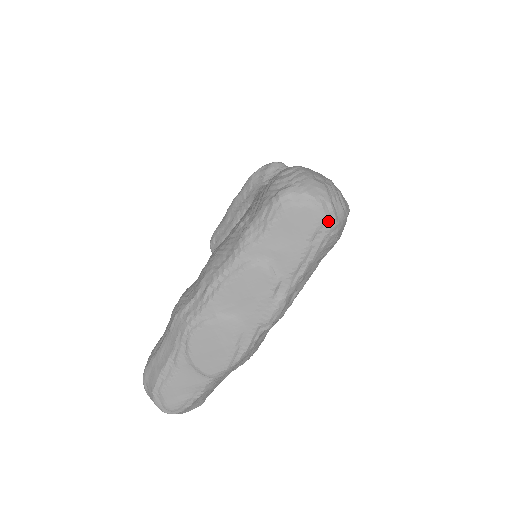
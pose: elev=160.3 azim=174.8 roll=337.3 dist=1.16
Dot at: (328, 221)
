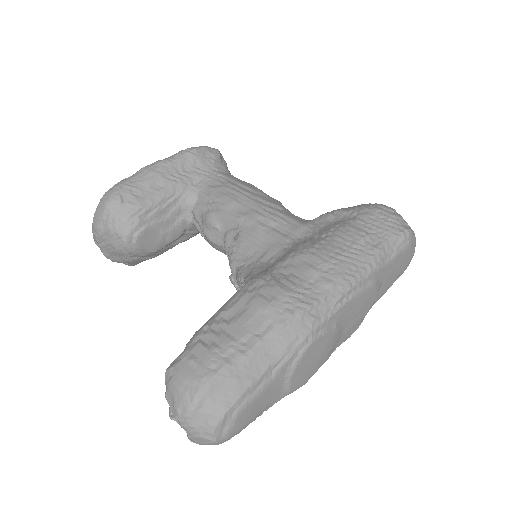
Dot at: occluded
